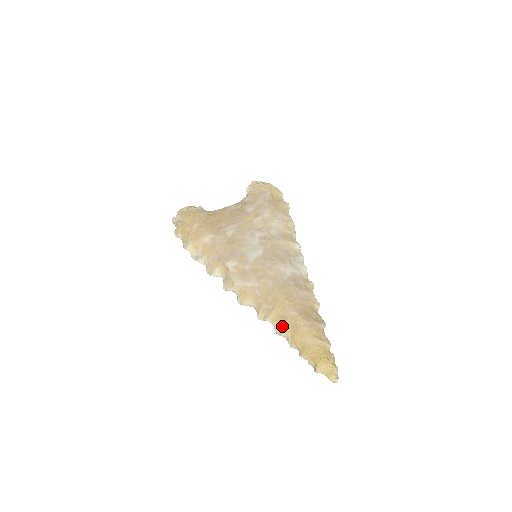
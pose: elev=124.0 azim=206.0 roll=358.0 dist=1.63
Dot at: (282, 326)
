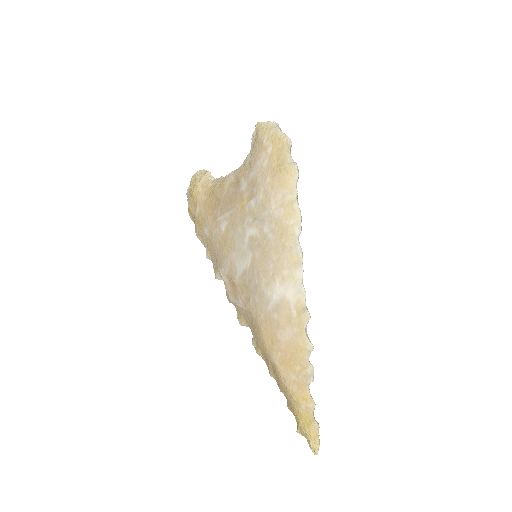
Dot at: (268, 367)
